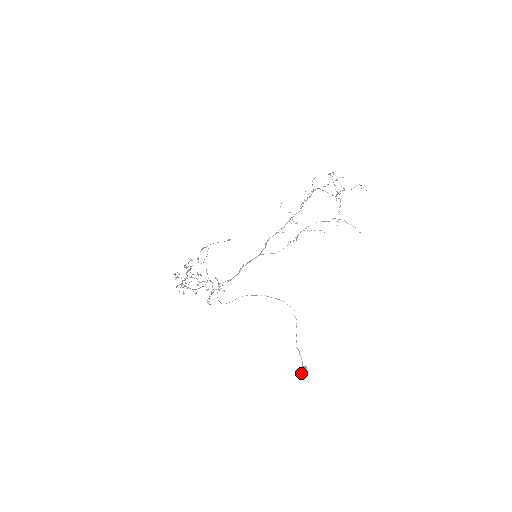
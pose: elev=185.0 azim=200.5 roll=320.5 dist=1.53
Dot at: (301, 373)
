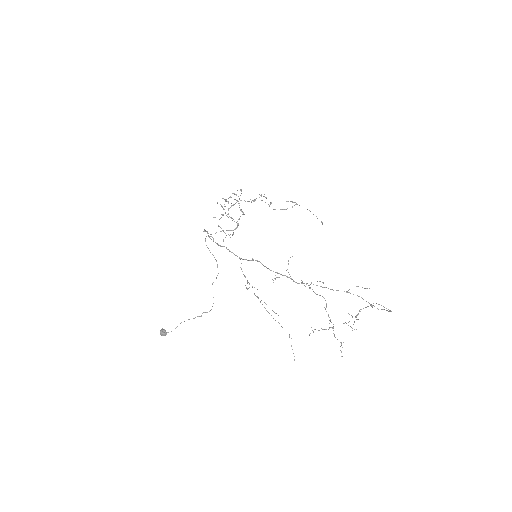
Dot at: (160, 331)
